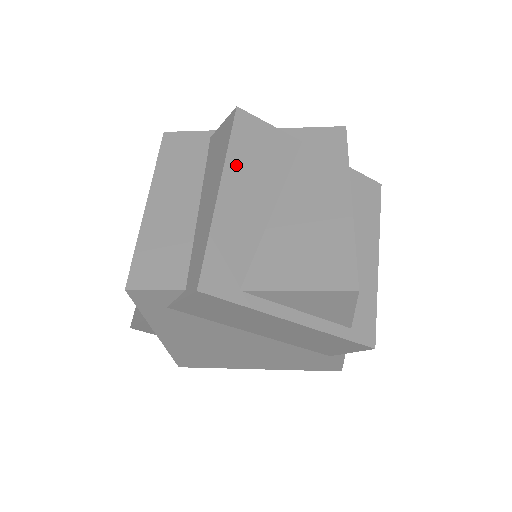
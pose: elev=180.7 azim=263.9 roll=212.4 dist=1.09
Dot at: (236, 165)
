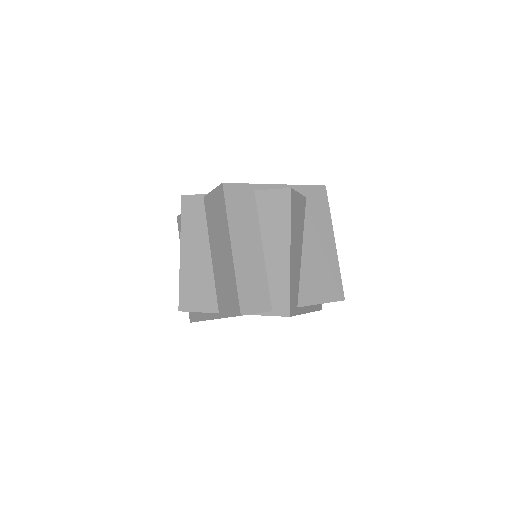
Dot at: (293, 231)
